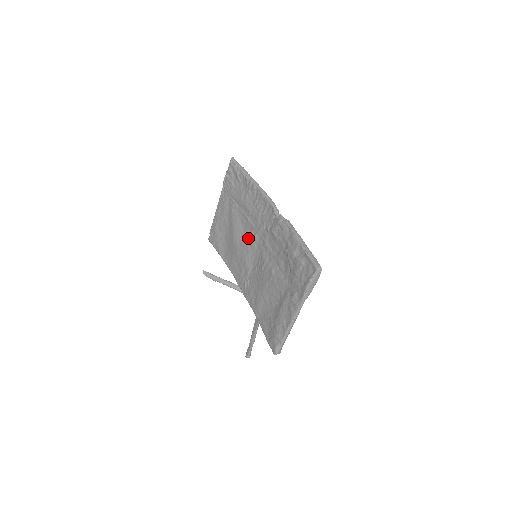
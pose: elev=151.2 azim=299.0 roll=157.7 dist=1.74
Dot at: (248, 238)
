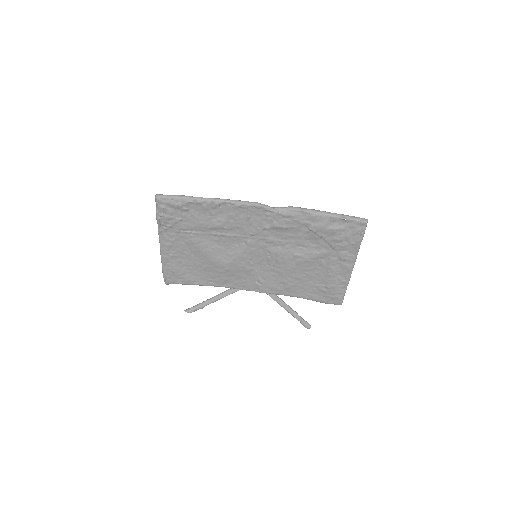
Dot at: (237, 249)
